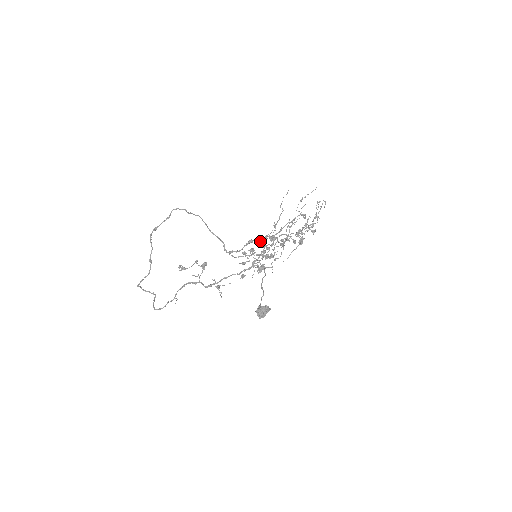
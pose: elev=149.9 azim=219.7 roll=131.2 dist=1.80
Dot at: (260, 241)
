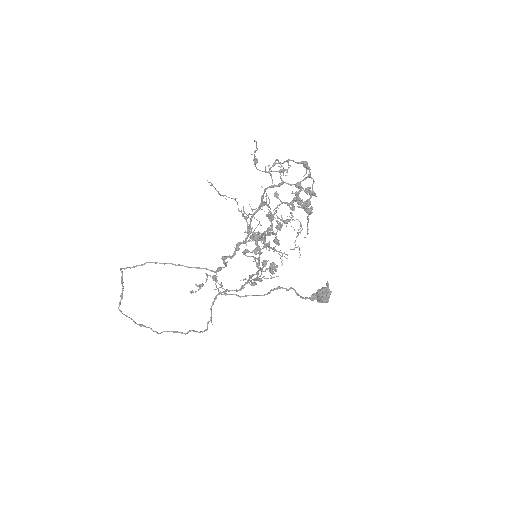
Dot at: (232, 256)
